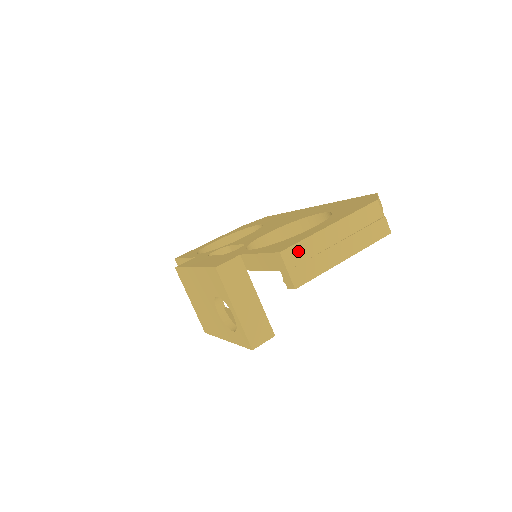
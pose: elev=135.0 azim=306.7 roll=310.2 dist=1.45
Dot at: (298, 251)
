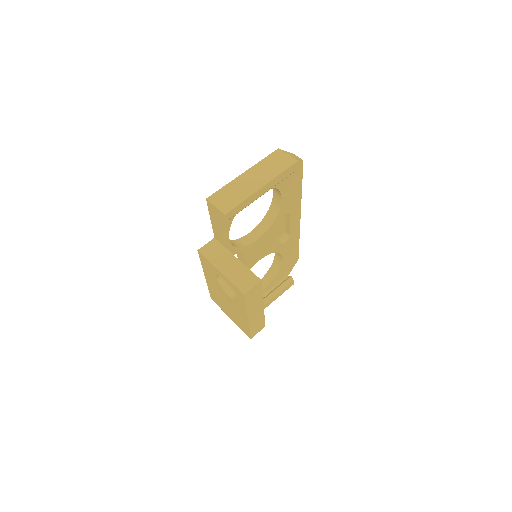
Dot at: (220, 194)
